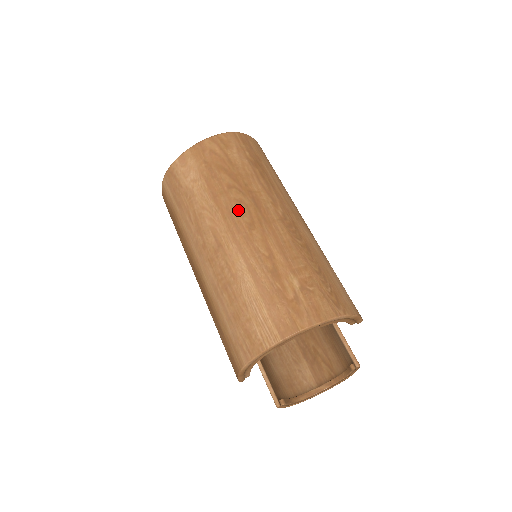
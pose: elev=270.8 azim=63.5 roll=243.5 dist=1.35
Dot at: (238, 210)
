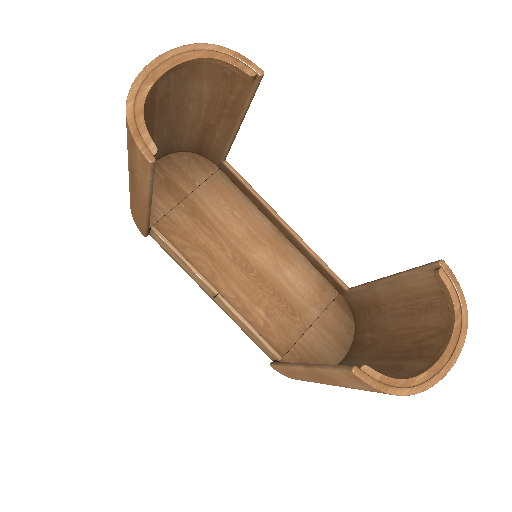
Dot at: occluded
